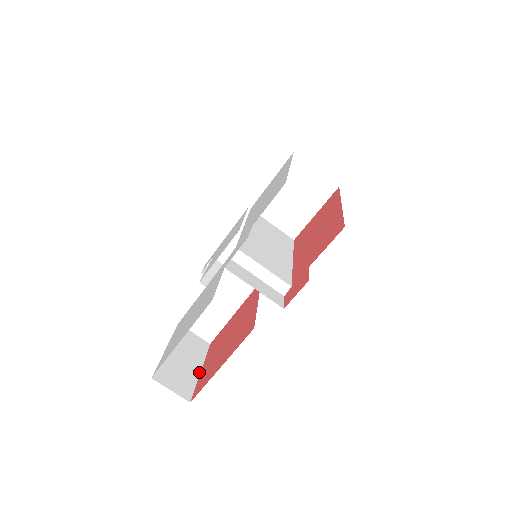
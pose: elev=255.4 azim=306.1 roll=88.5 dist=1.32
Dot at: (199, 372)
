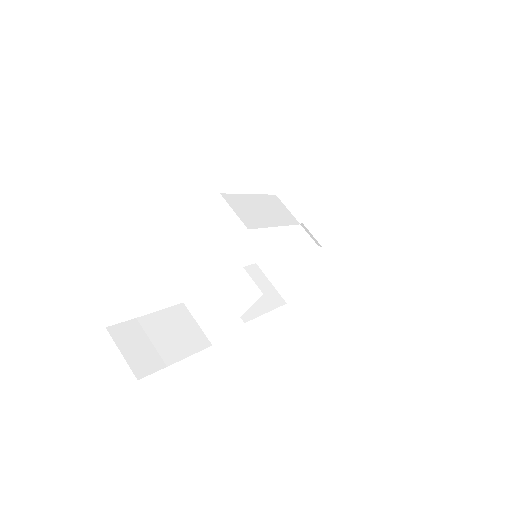
Dot at: occluded
